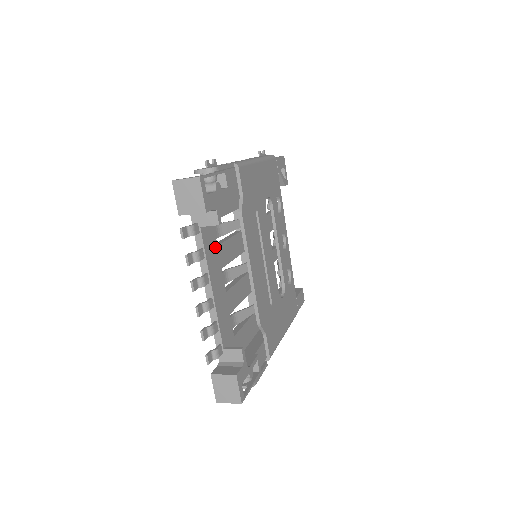
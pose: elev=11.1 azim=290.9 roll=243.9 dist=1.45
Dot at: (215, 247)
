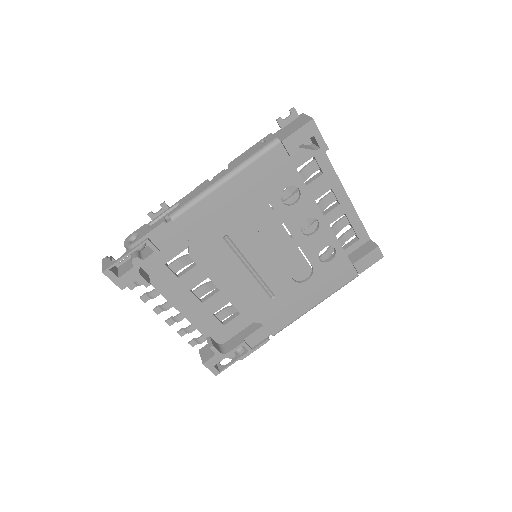
Dot at: (175, 280)
